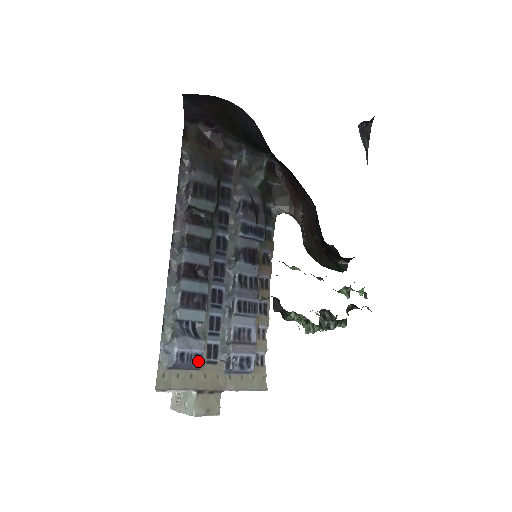
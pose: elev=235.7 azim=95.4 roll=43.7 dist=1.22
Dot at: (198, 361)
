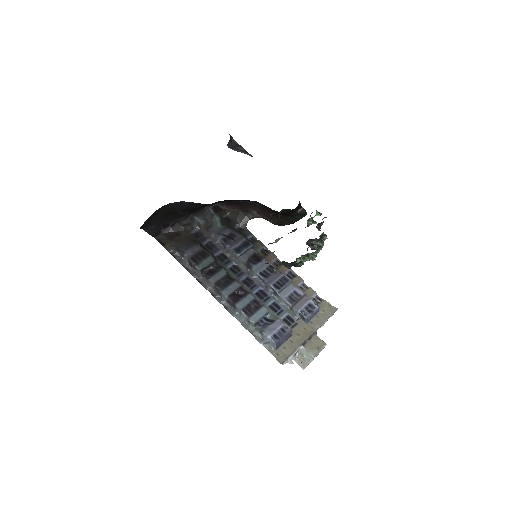
Dot at: (286, 331)
